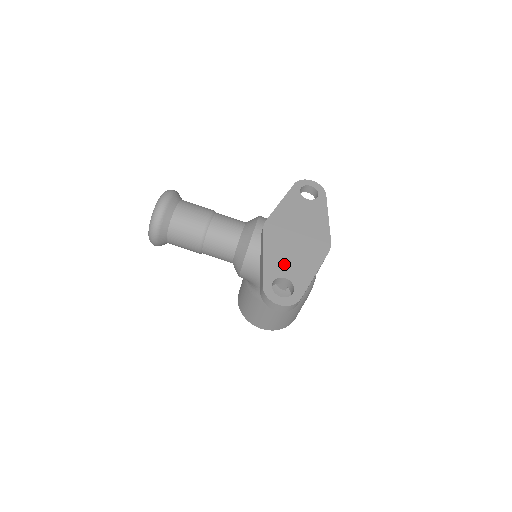
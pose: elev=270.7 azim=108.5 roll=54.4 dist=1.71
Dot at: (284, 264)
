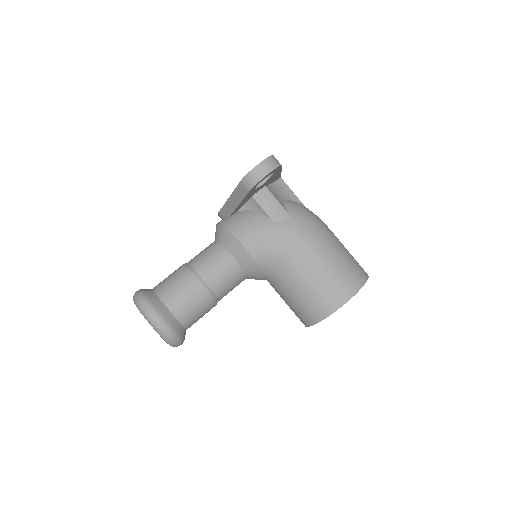
Dot at: occluded
